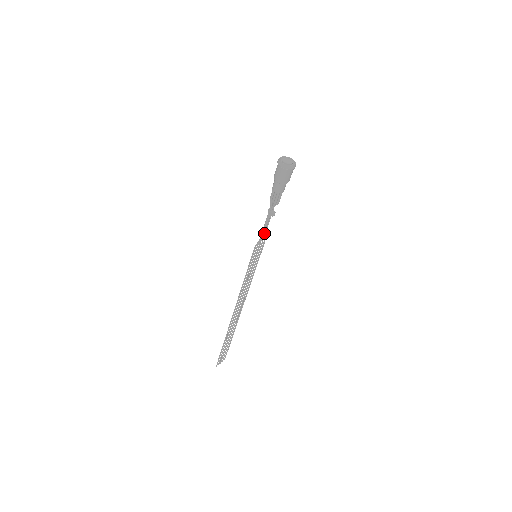
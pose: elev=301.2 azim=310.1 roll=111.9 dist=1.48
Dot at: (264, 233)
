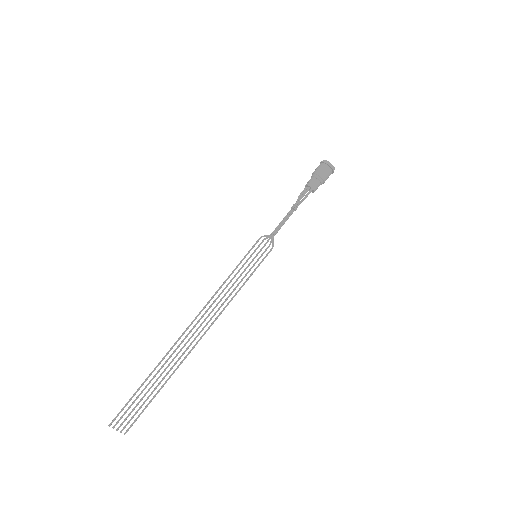
Dot at: (277, 229)
